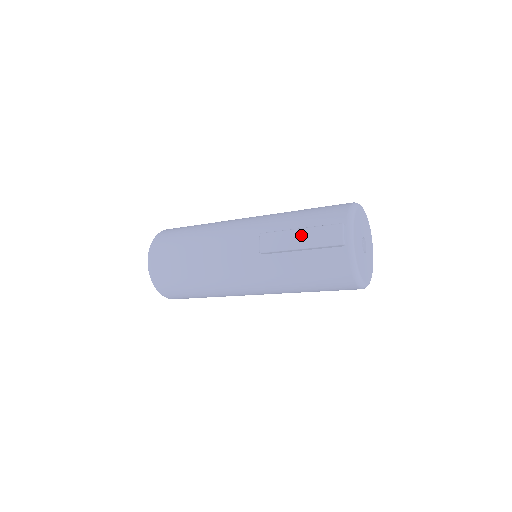
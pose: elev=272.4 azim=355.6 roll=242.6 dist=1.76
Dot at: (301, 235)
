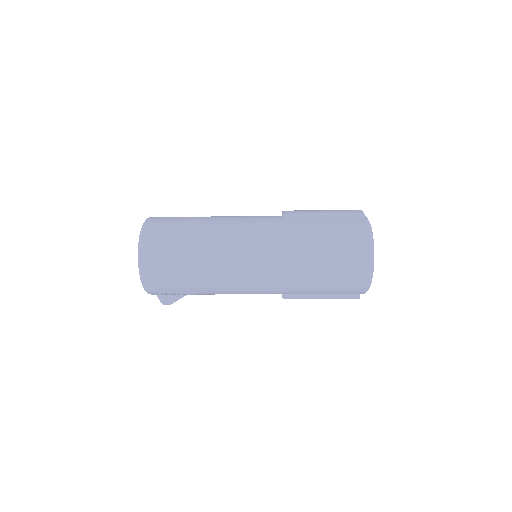
Dot at: (324, 210)
